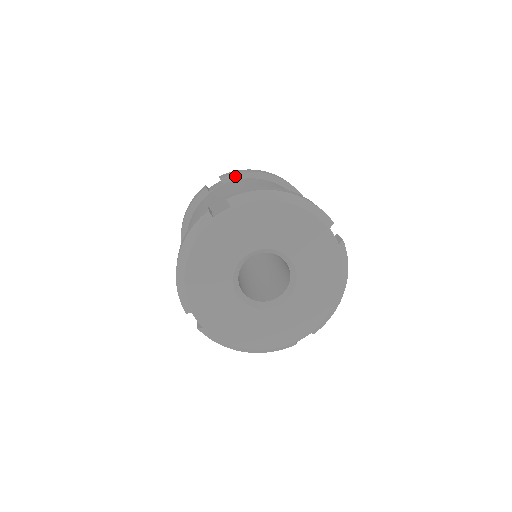
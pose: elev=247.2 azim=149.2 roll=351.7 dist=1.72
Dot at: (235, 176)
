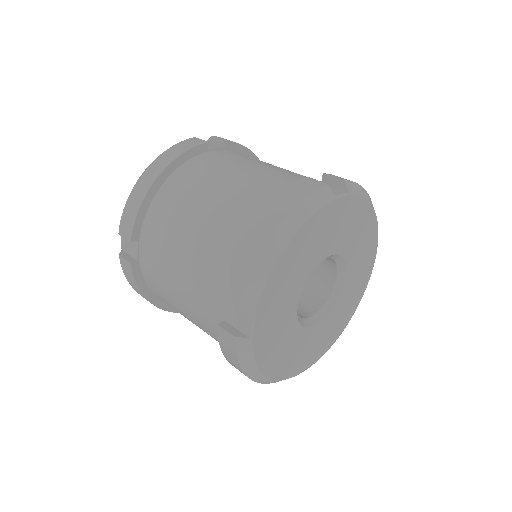
Dot at: (238, 147)
